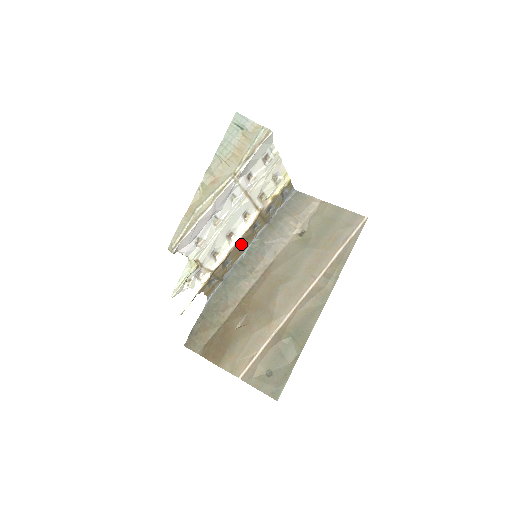
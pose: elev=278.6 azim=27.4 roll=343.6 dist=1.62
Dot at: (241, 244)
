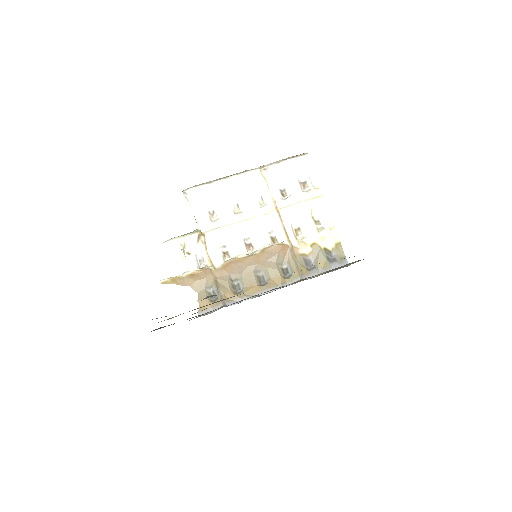
Dot at: (263, 280)
